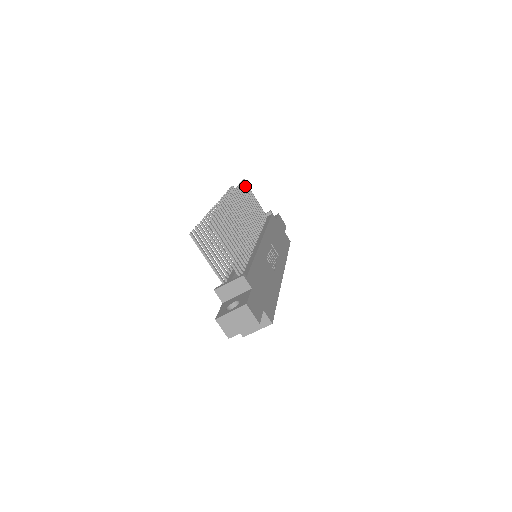
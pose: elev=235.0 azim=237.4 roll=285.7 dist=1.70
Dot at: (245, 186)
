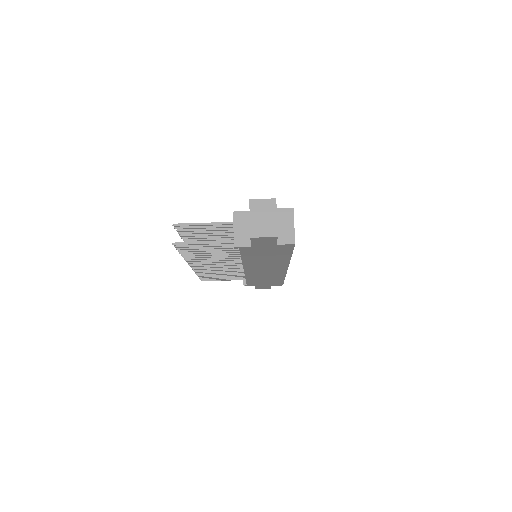
Dot at: occluded
